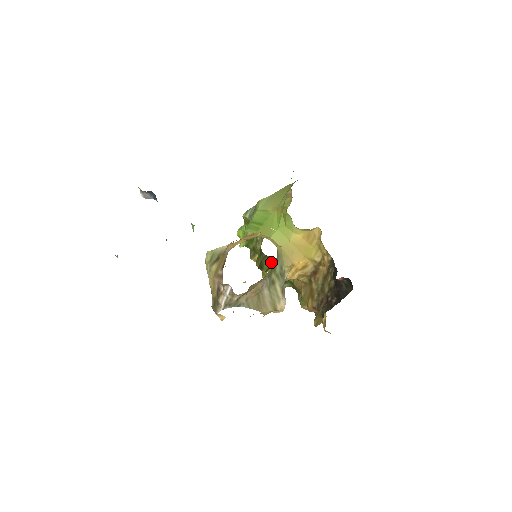
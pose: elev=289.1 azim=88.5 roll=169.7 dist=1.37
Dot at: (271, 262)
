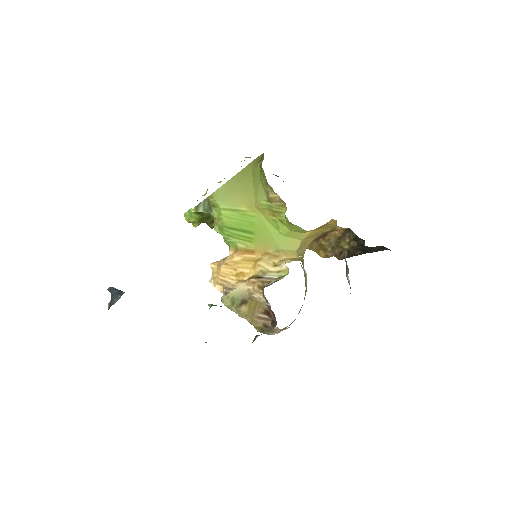
Dot at: occluded
